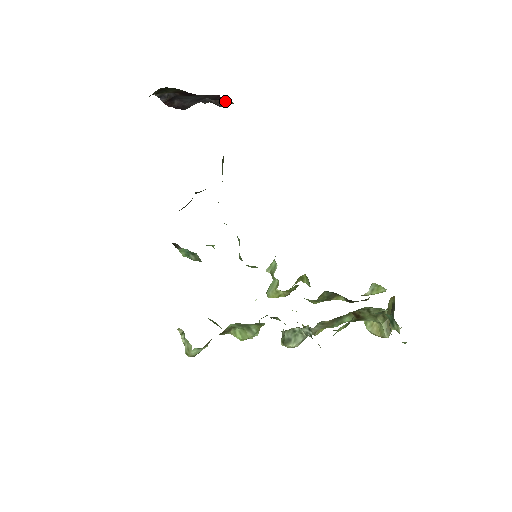
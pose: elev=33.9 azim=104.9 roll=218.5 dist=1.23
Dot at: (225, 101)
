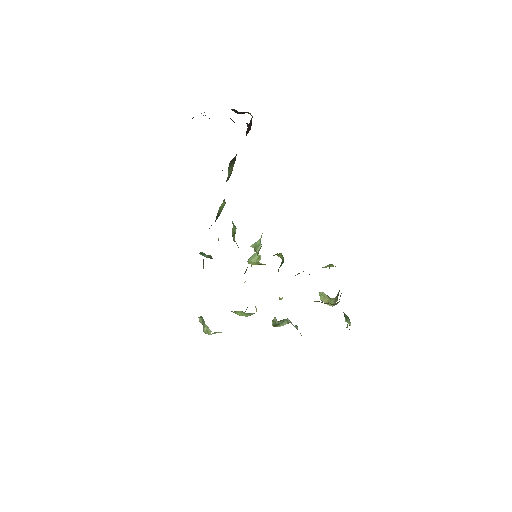
Dot at: (244, 112)
